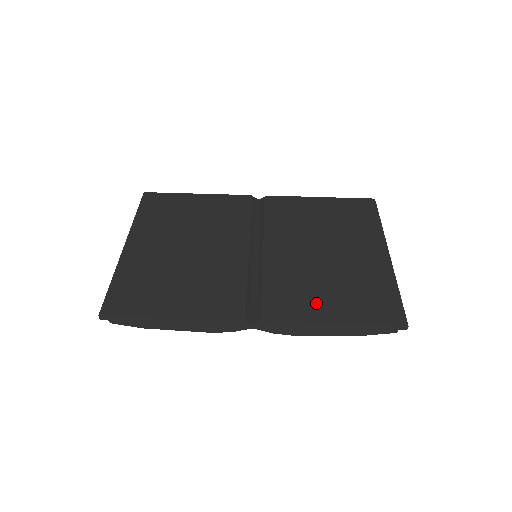
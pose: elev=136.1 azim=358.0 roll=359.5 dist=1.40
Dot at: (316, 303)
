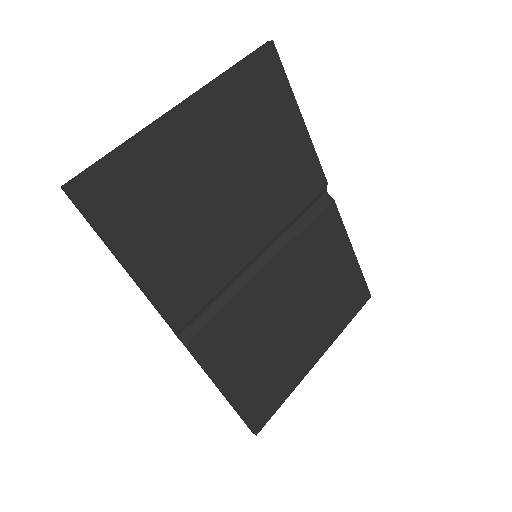
Dot at: (236, 364)
